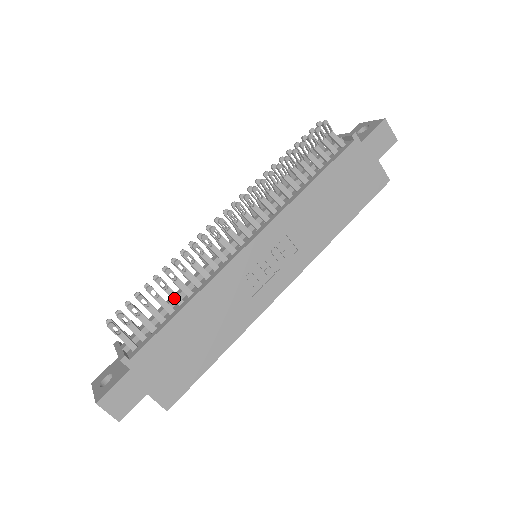
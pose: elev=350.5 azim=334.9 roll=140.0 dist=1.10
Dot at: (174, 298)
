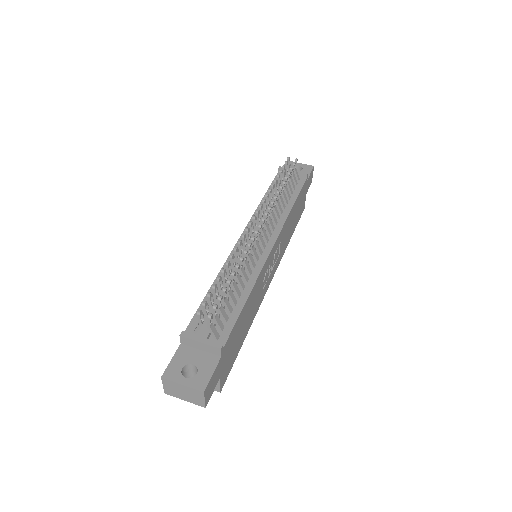
Dot at: (237, 290)
